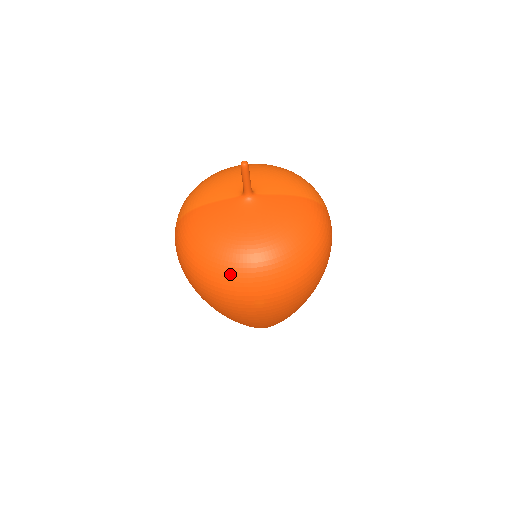
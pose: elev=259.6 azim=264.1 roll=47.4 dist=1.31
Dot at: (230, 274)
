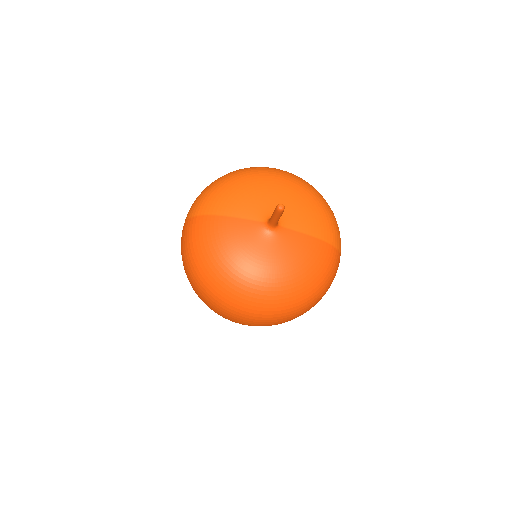
Dot at: (229, 298)
